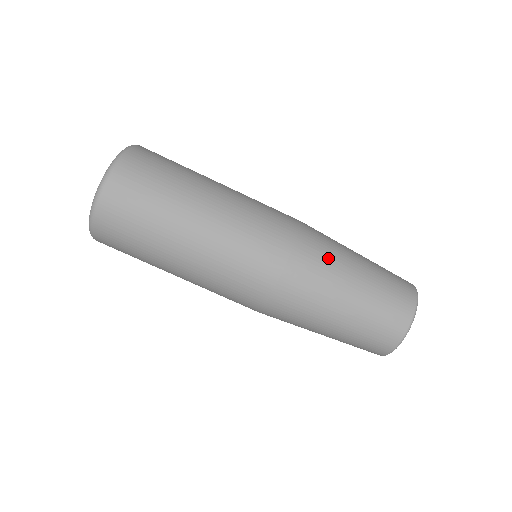
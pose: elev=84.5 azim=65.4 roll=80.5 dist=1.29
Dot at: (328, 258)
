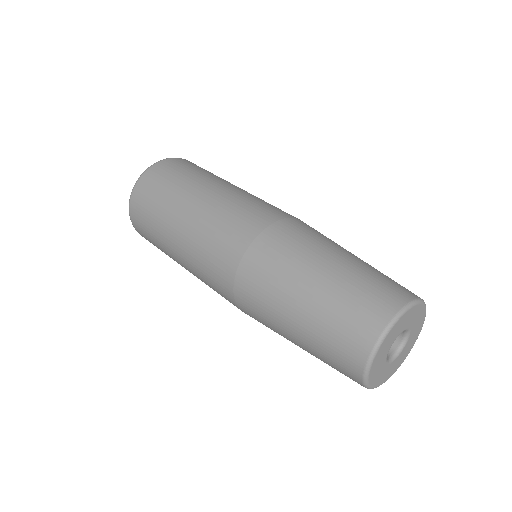
Dot at: occluded
